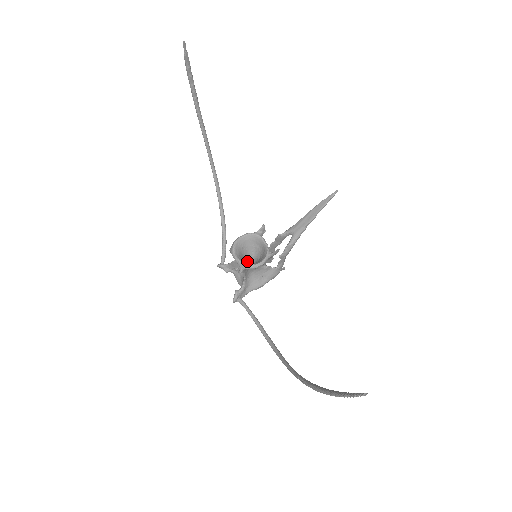
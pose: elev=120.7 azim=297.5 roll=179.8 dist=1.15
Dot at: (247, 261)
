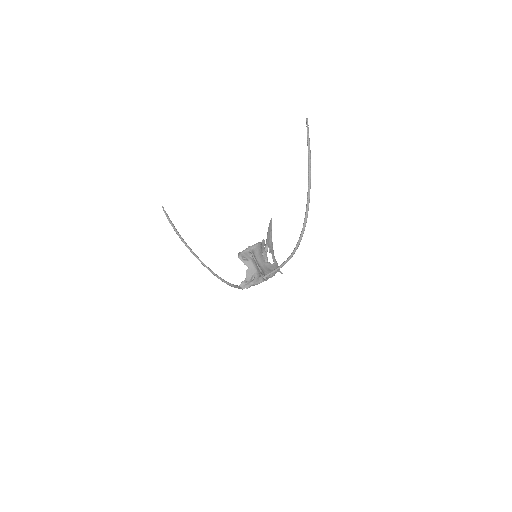
Dot at: occluded
